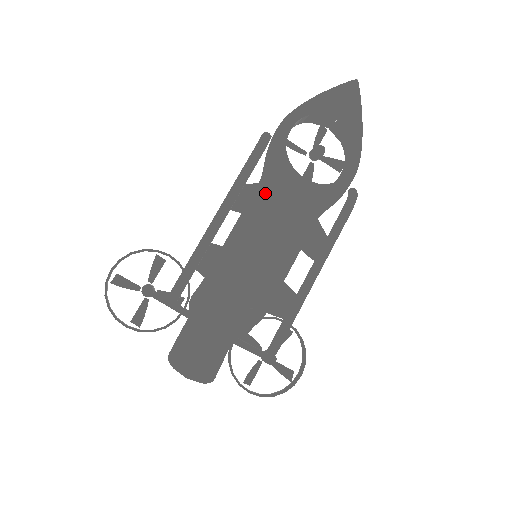
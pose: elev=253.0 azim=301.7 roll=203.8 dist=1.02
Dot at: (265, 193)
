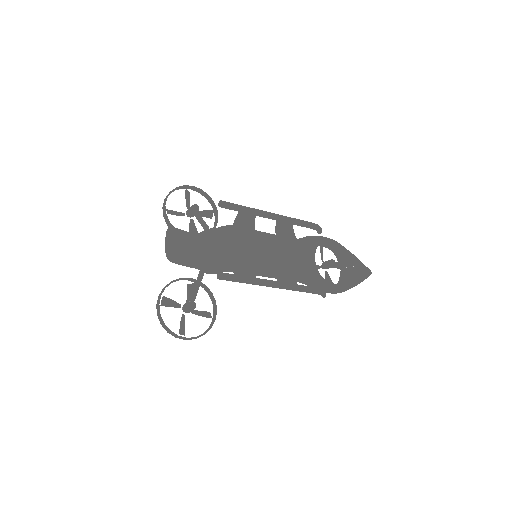
Dot at: (294, 242)
